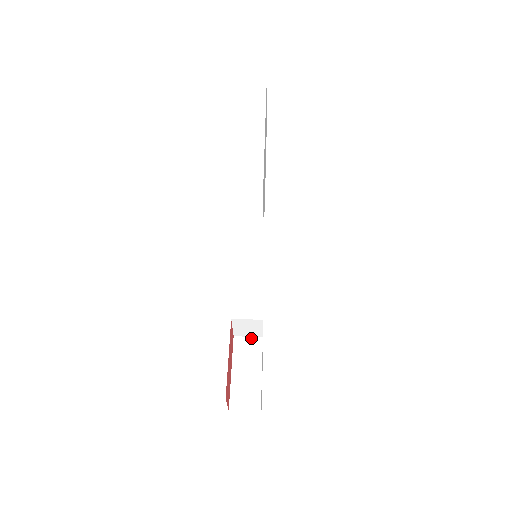
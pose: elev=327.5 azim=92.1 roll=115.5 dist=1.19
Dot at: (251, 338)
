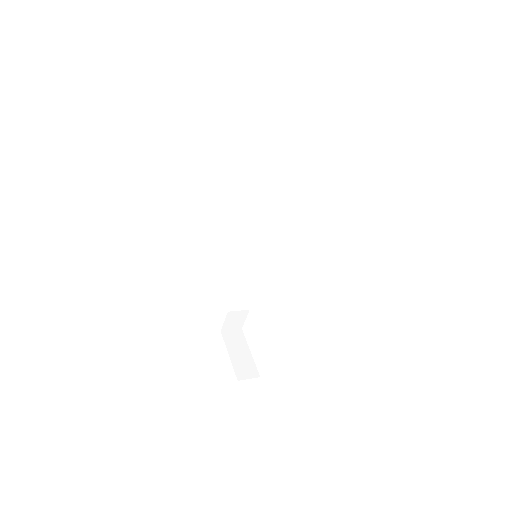
Dot at: (234, 330)
